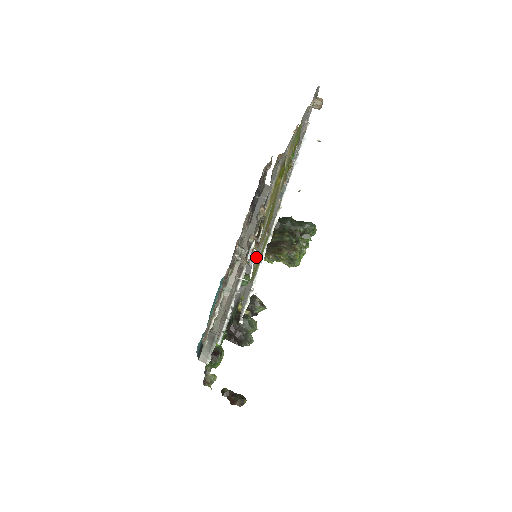
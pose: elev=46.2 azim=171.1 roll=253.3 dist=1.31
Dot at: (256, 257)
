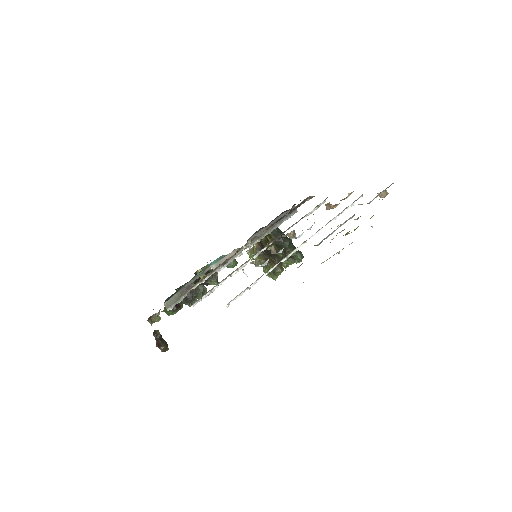
Dot at: occluded
